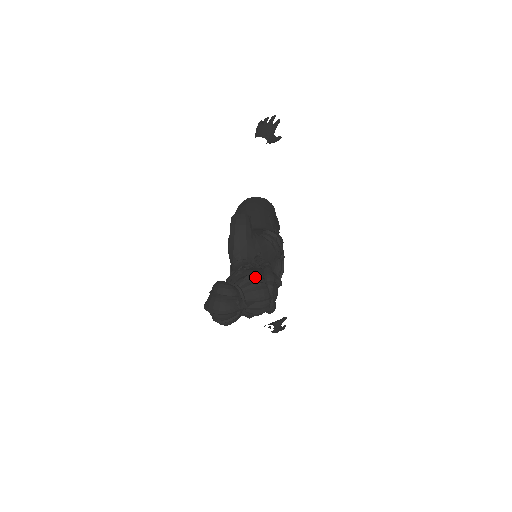
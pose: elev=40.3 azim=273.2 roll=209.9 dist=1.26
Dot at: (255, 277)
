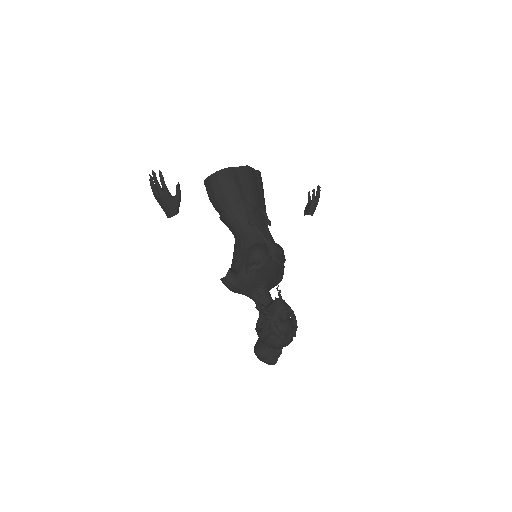
Dot at: (270, 339)
